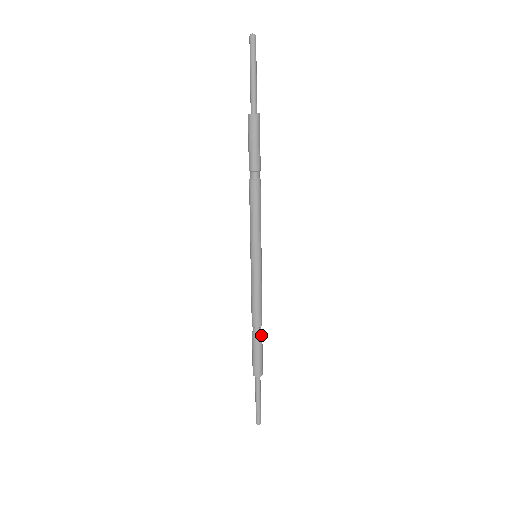
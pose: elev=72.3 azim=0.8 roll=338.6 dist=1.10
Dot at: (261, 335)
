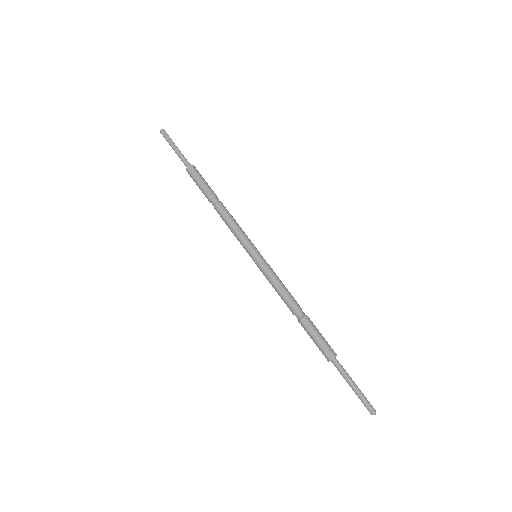
Dot at: (307, 317)
